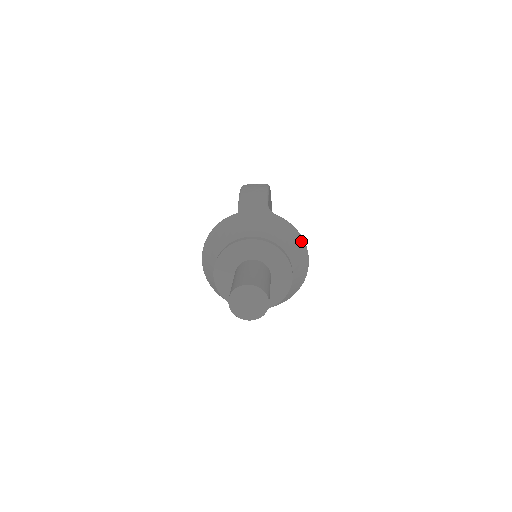
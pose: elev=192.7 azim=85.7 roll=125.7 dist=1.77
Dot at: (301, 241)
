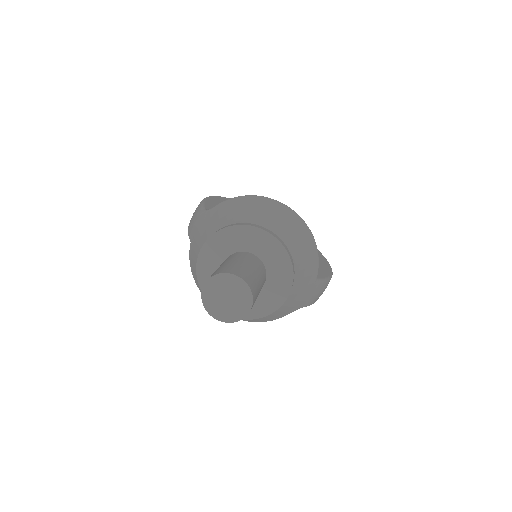
Dot at: (254, 199)
